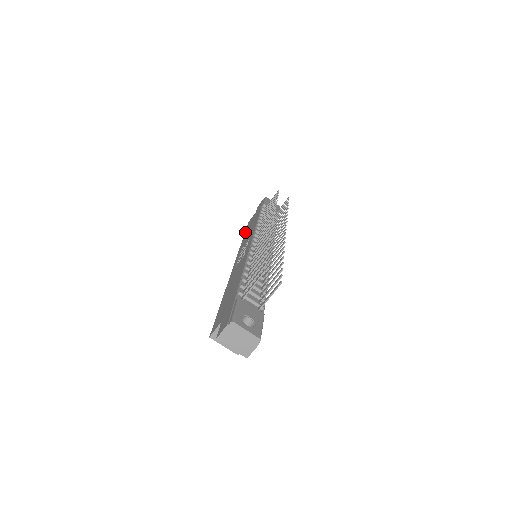
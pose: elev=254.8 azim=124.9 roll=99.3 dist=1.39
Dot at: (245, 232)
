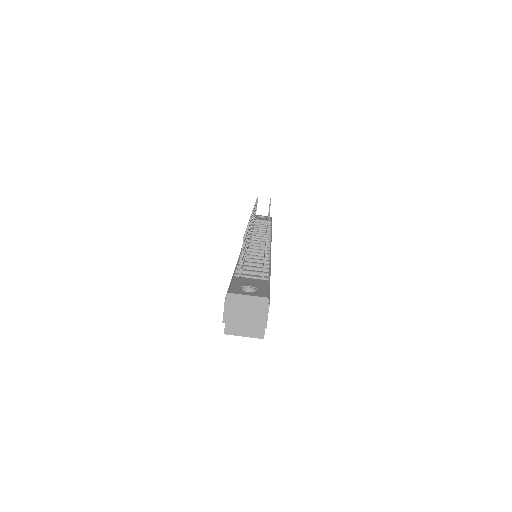
Dot at: occluded
